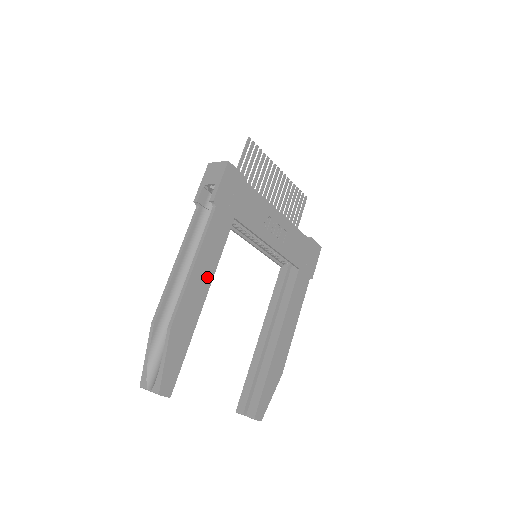
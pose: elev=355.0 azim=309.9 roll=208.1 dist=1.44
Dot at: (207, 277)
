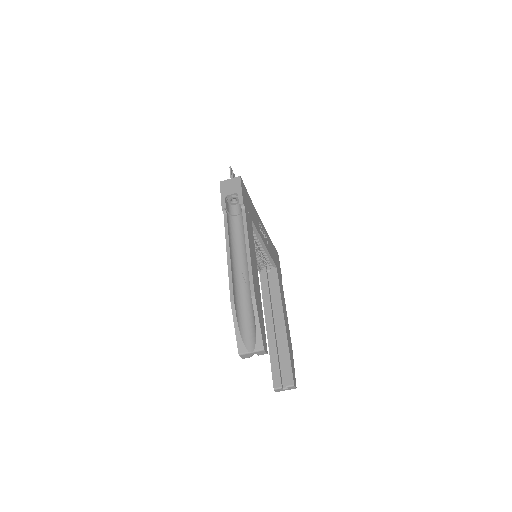
Dot at: (255, 261)
